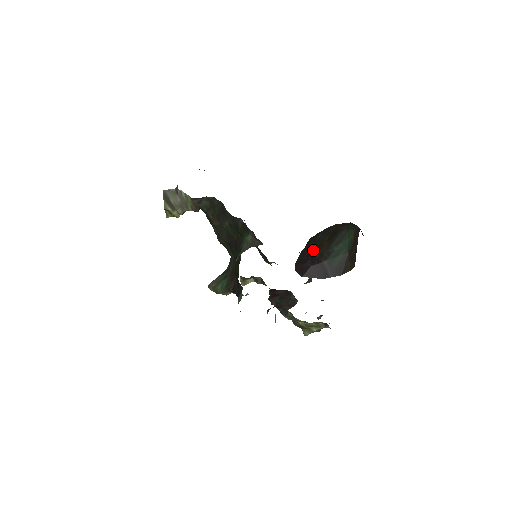
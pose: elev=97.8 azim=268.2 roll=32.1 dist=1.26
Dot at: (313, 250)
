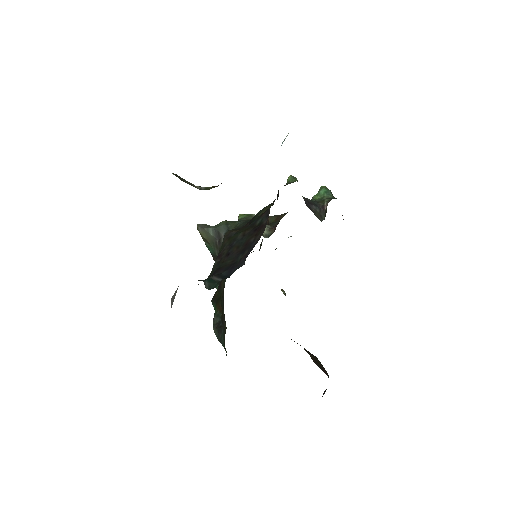
Dot at: occluded
